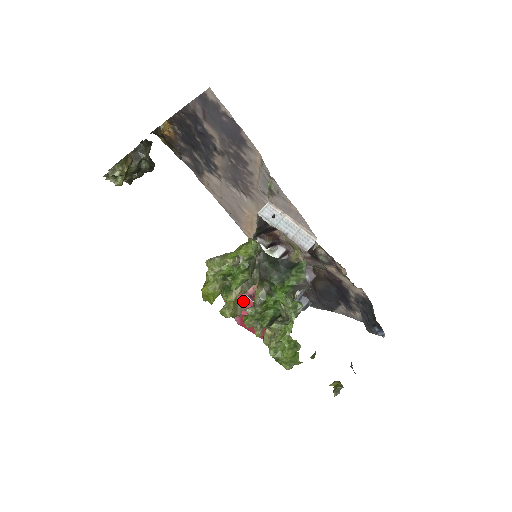
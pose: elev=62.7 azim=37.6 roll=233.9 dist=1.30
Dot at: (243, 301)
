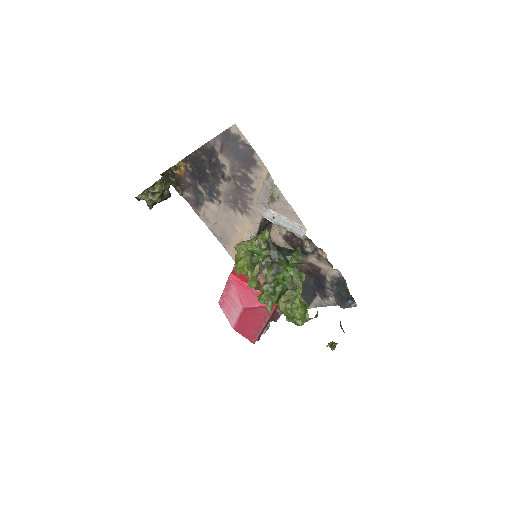
Dot at: (248, 293)
